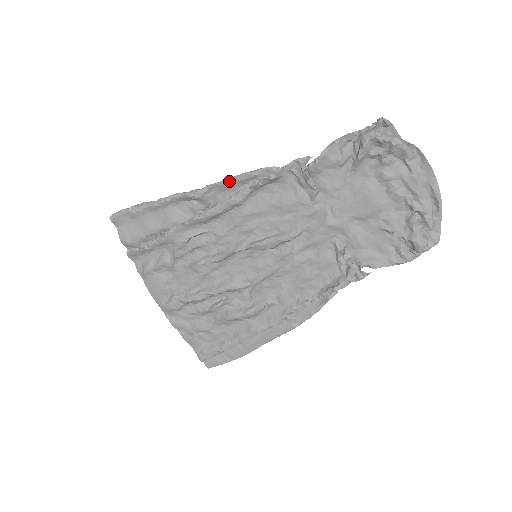
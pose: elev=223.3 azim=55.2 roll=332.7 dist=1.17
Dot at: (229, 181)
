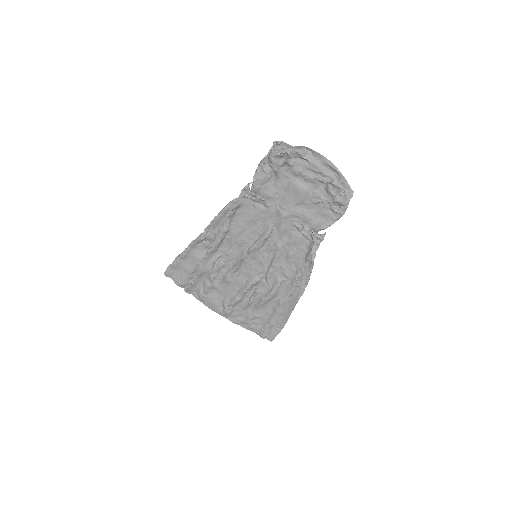
Dot at: (215, 220)
